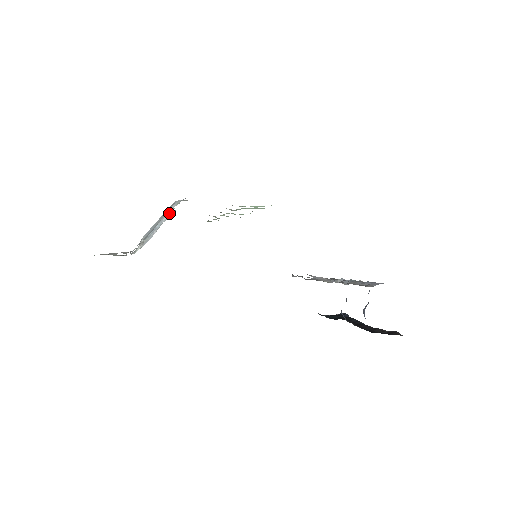
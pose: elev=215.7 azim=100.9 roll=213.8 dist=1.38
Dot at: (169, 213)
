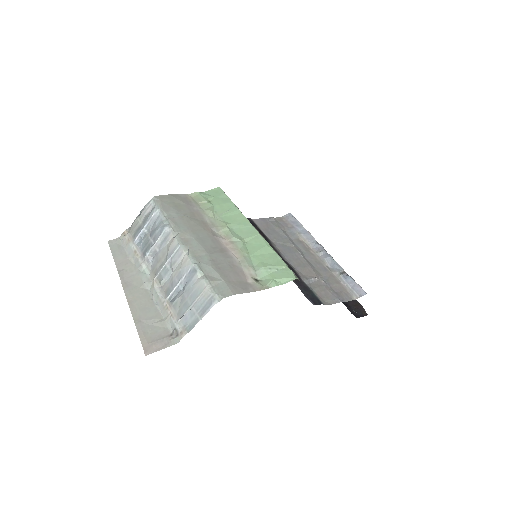
Dot at: (169, 230)
